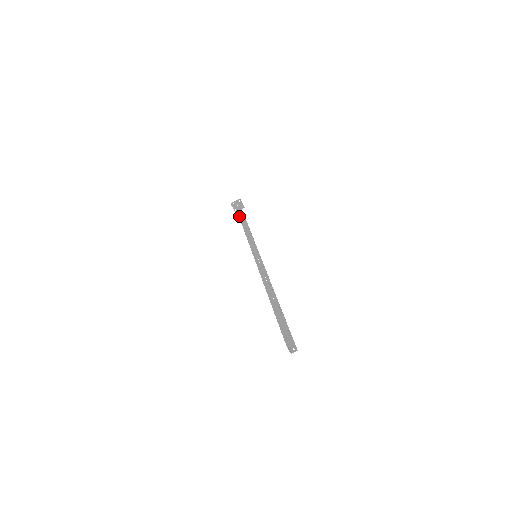
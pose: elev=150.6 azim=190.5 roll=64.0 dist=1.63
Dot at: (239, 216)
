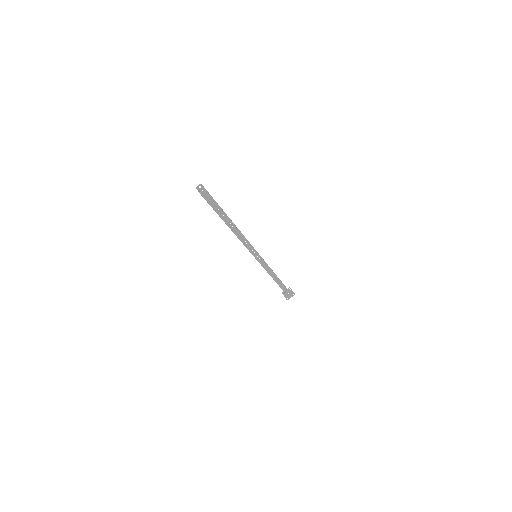
Dot at: occluded
